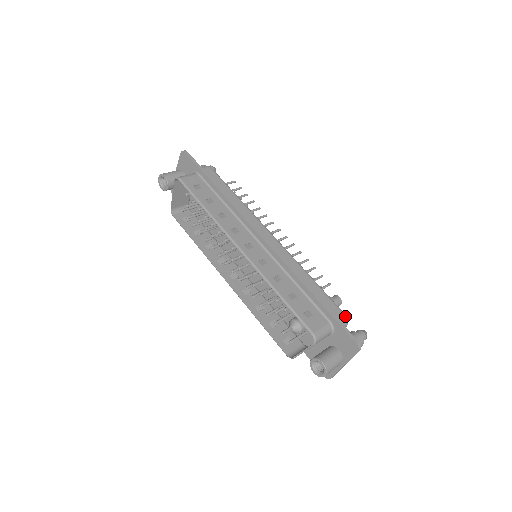
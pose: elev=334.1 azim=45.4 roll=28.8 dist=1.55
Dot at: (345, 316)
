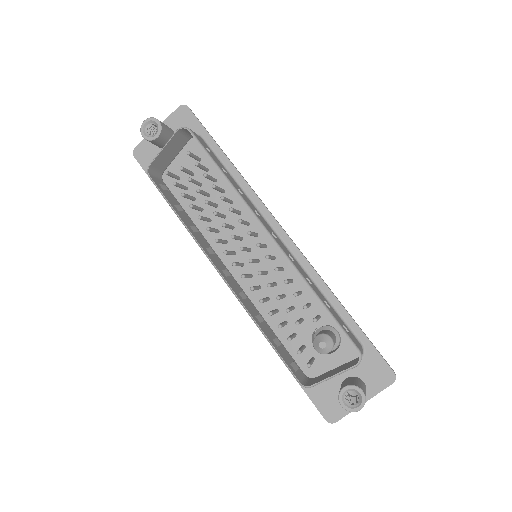
Dot at: occluded
